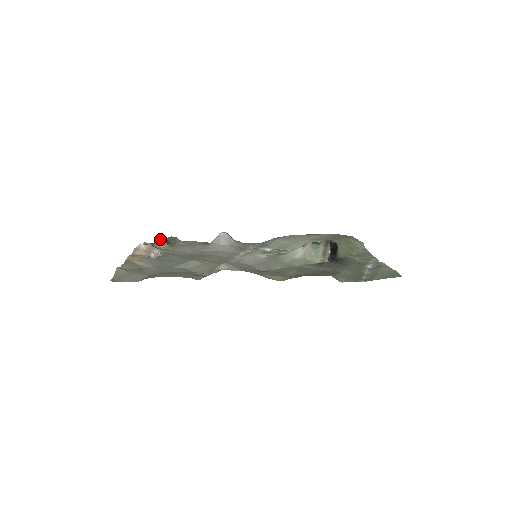
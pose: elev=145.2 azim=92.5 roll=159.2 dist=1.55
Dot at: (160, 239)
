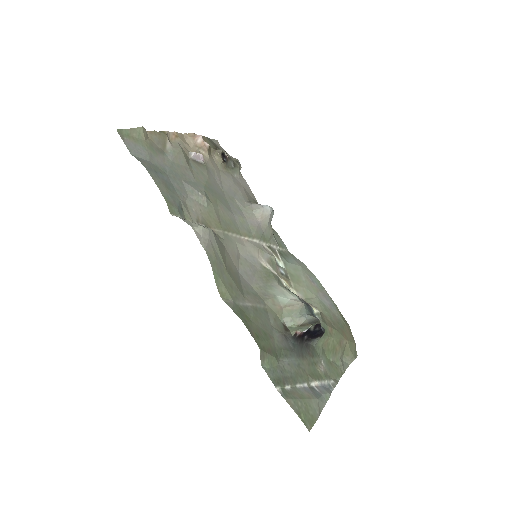
Dot at: (224, 151)
